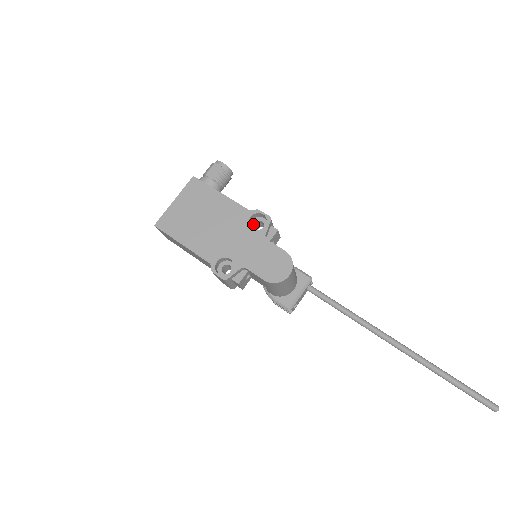
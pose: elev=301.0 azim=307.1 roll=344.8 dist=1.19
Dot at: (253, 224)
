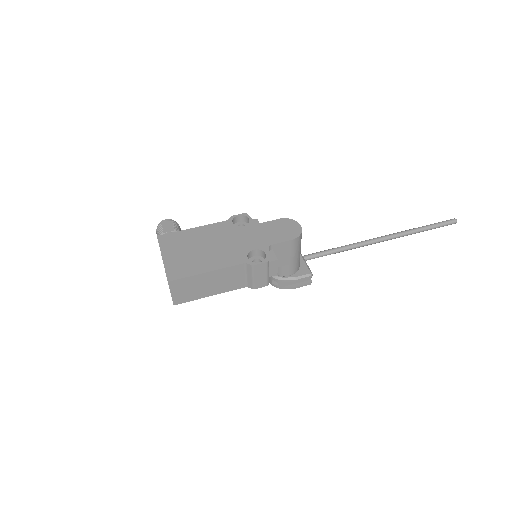
Dot at: occluded
